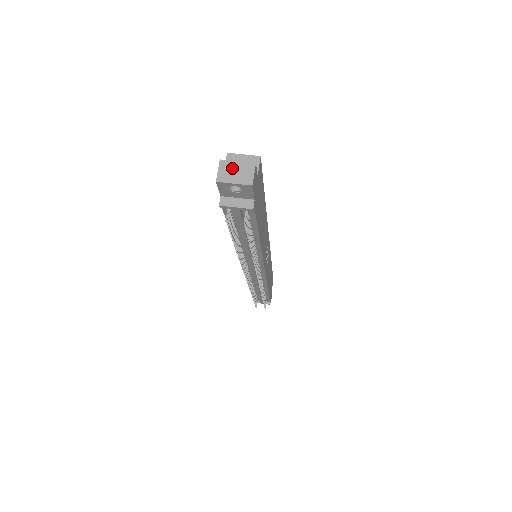
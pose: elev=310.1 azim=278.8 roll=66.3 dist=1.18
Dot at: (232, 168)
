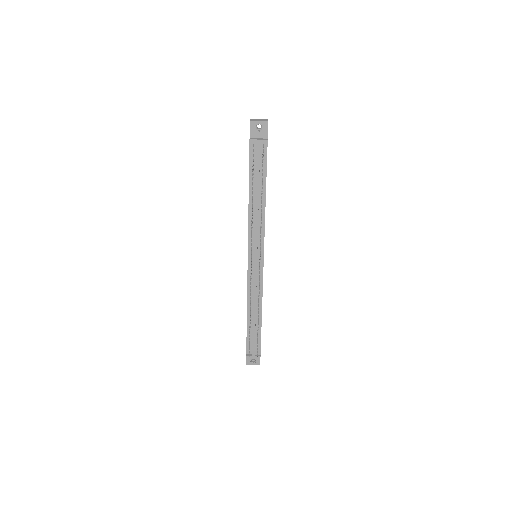
Dot at: (257, 119)
